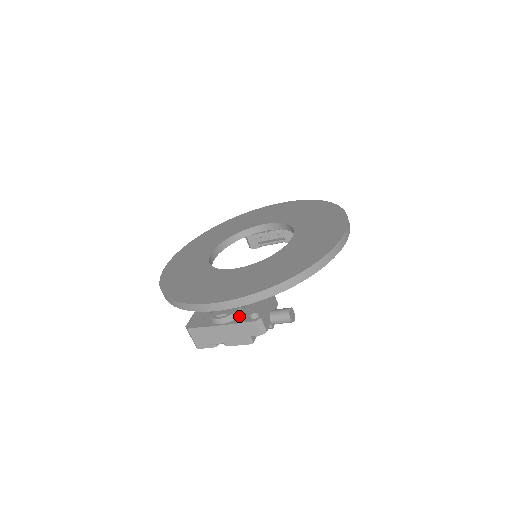
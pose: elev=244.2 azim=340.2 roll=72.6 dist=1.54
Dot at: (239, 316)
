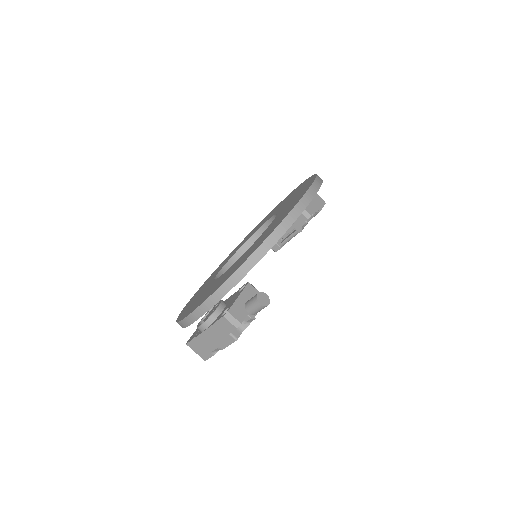
Dot at: (217, 317)
